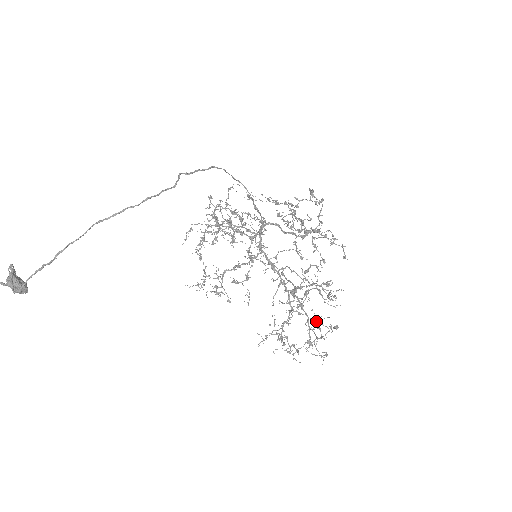
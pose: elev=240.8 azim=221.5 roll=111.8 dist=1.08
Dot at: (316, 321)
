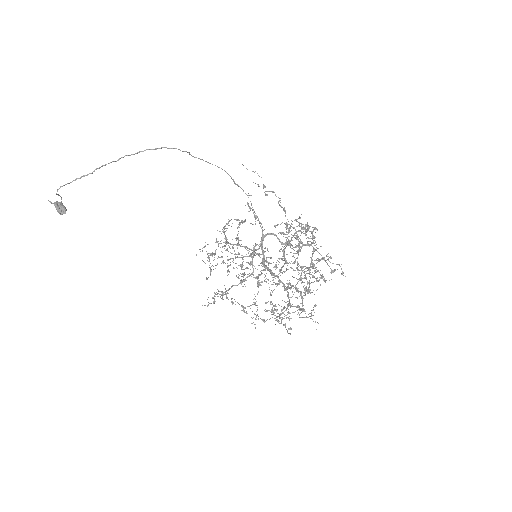
Dot at: (308, 291)
